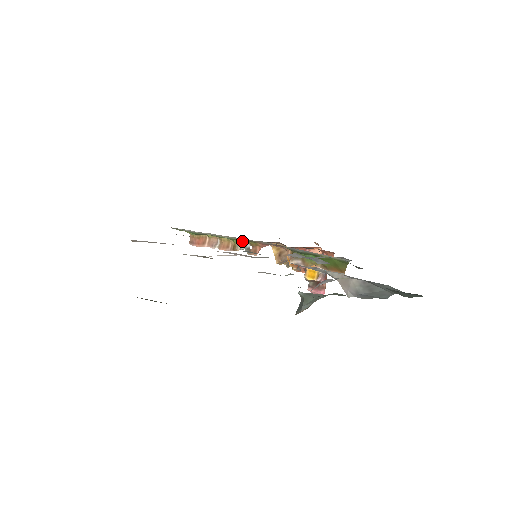
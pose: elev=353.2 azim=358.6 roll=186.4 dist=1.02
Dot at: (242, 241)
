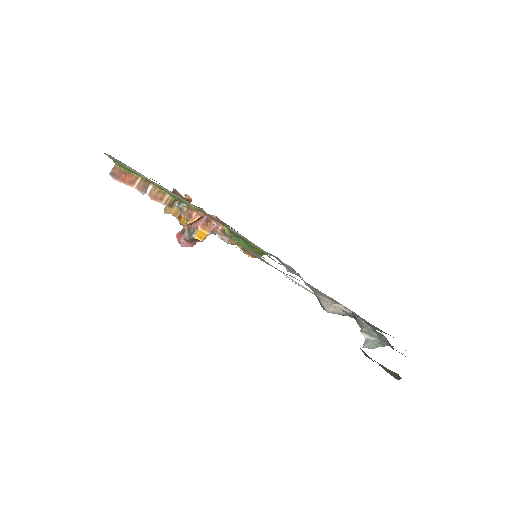
Dot at: (181, 201)
